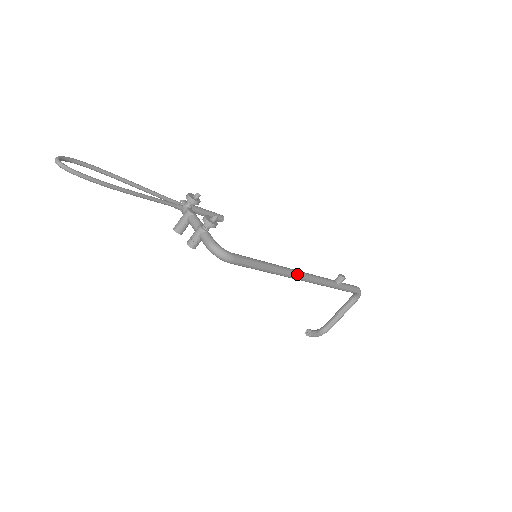
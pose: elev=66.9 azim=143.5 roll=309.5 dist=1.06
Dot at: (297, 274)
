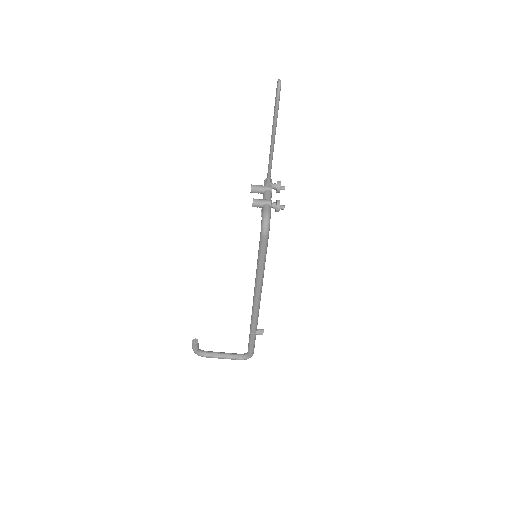
Dot at: (260, 293)
